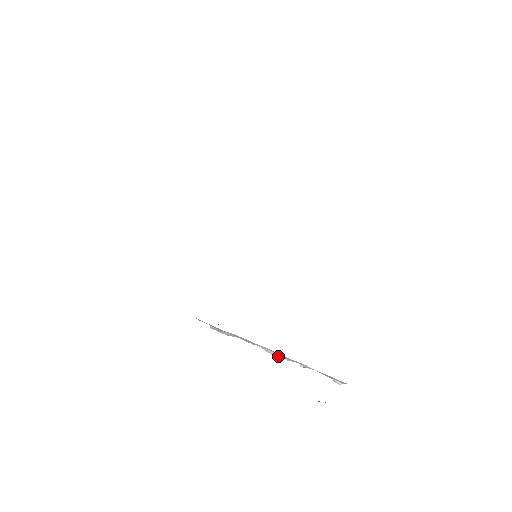
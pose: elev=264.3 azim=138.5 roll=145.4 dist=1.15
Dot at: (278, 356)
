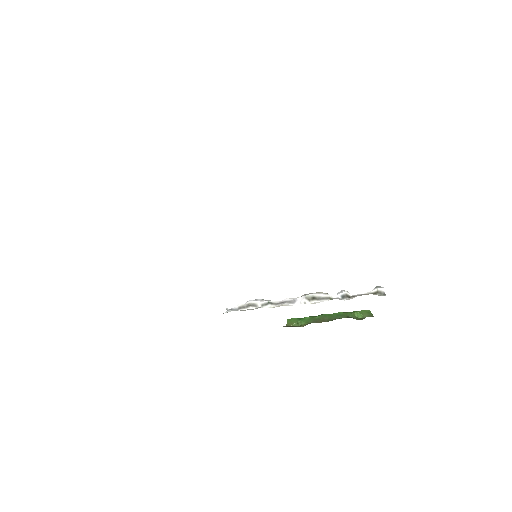
Dot at: (315, 296)
